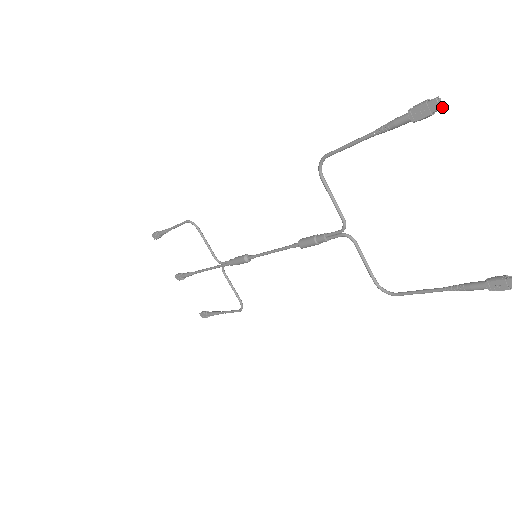
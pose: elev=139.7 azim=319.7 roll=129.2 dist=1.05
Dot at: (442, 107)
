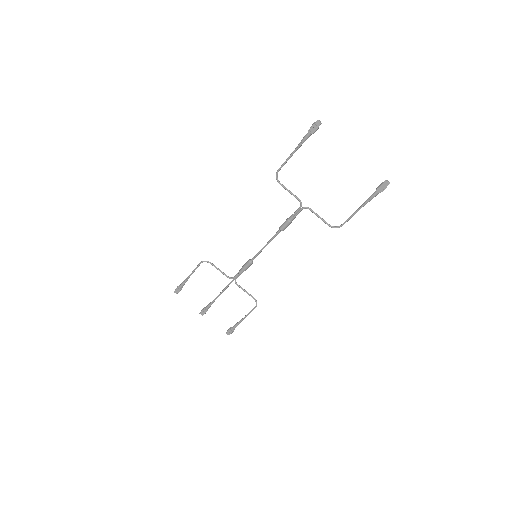
Dot at: (321, 123)
